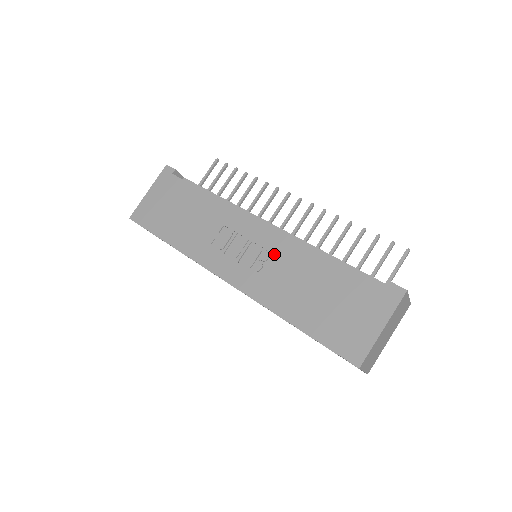
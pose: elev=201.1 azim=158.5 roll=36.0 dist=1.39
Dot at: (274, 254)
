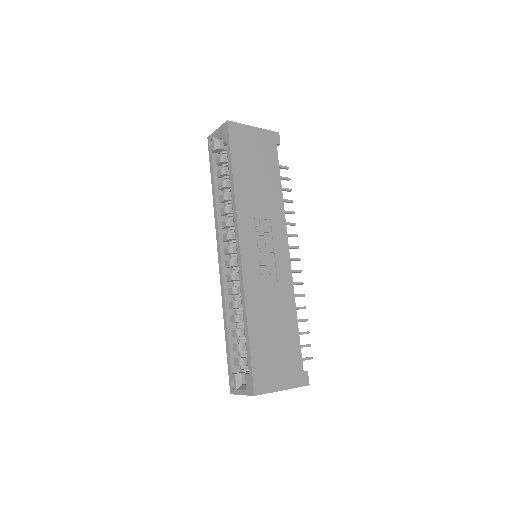
Dot at: (277, 277)
